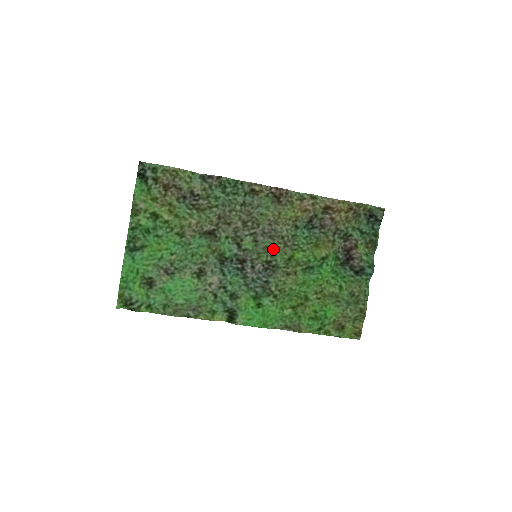
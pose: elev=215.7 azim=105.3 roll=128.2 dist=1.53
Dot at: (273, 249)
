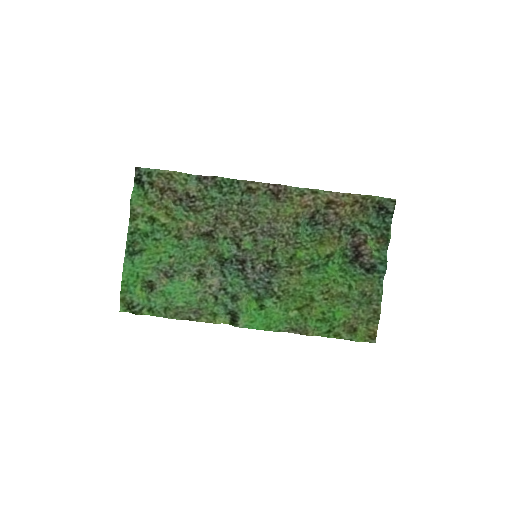
Dot at: (274, 248)
